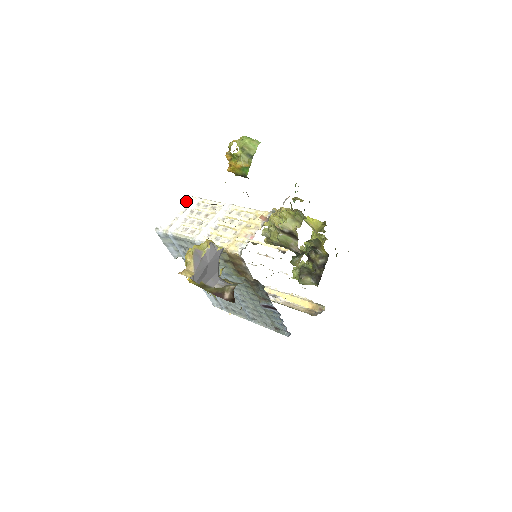
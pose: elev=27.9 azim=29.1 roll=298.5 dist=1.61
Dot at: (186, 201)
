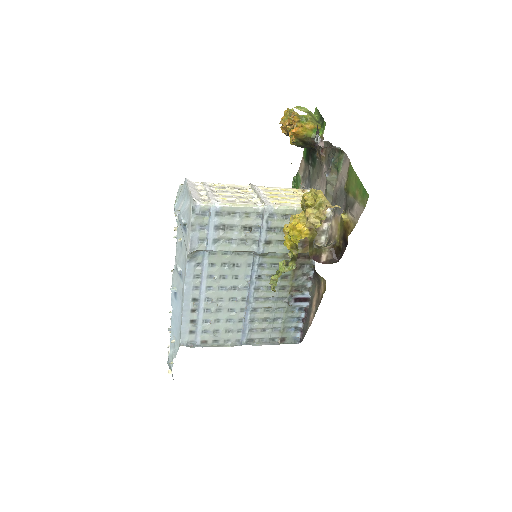
Dot at: (192, 183)
